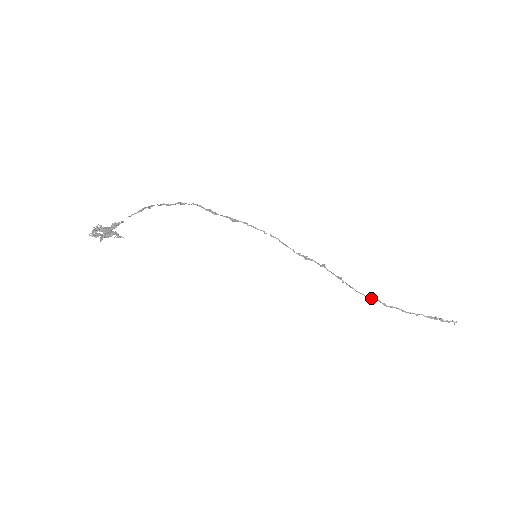
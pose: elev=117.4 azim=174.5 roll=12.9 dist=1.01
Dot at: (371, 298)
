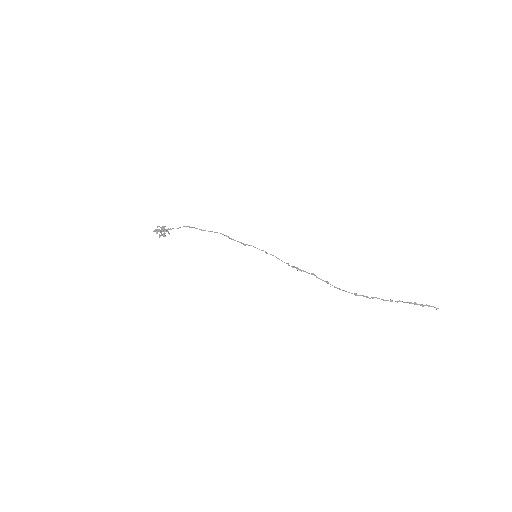
Dot at: (355, 293)
